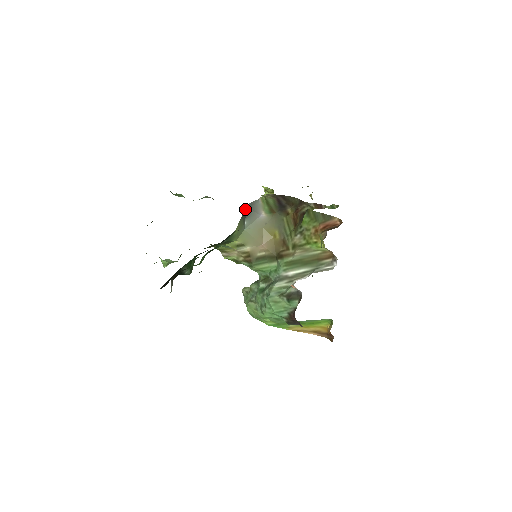
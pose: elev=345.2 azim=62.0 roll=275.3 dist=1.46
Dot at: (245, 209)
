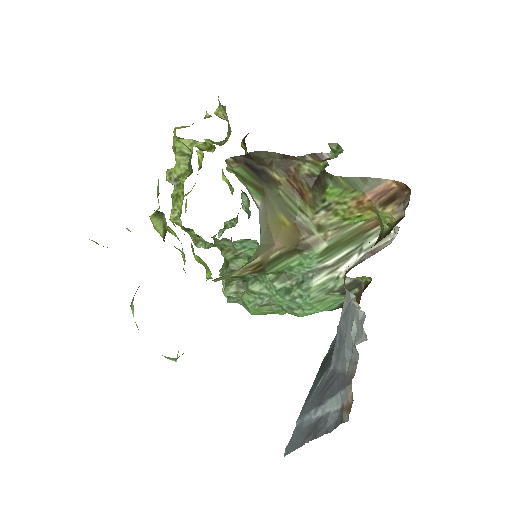
Dot at: occluded
